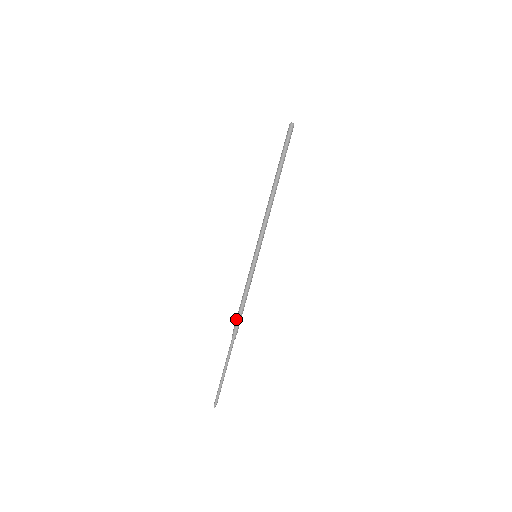
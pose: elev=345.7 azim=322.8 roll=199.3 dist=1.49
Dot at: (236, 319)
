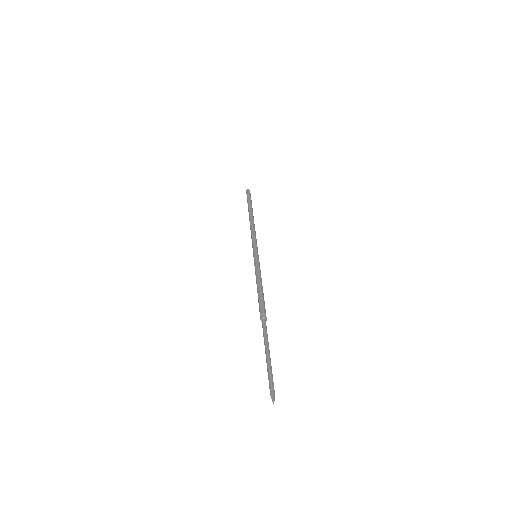
Dot at: (261, 301)
